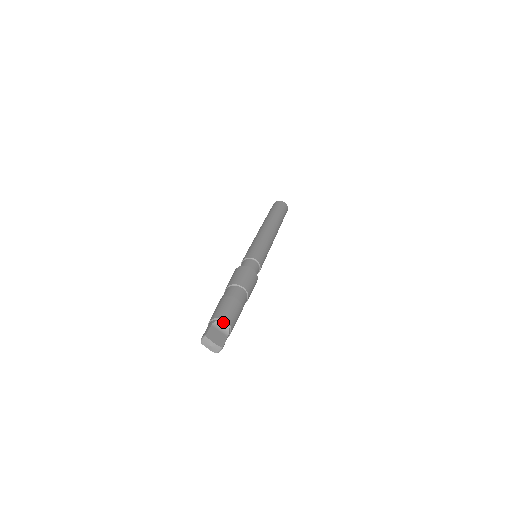
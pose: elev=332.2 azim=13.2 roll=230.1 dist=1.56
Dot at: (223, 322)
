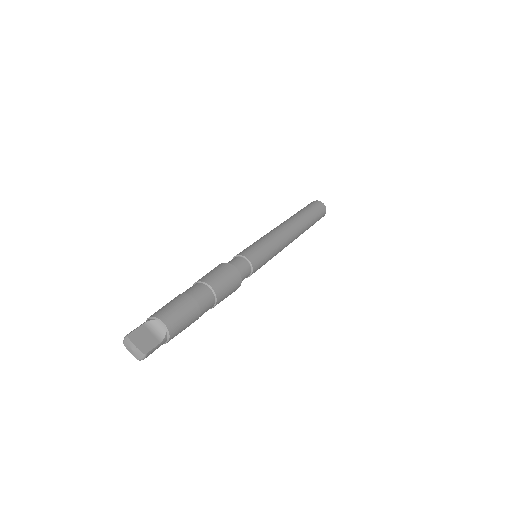
Dot at: (160, 323)
